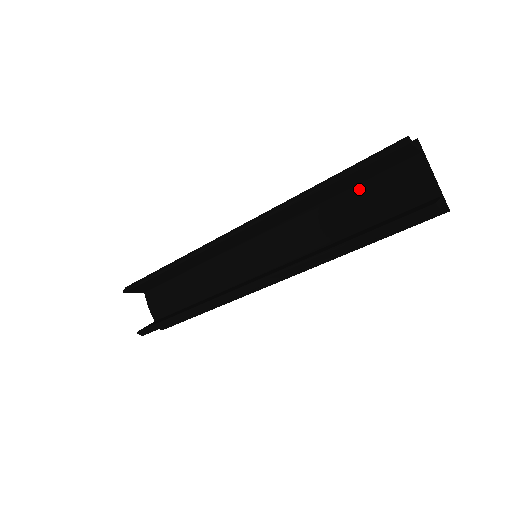
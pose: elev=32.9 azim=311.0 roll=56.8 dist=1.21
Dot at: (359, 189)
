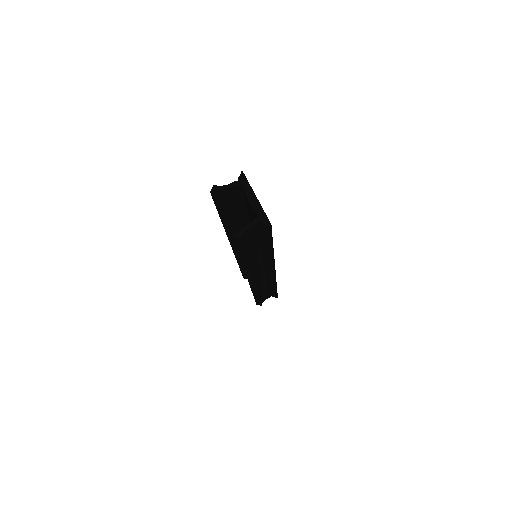
Dot at: occluded
